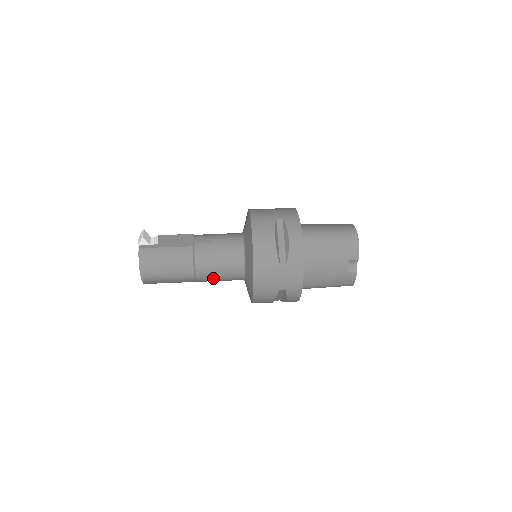
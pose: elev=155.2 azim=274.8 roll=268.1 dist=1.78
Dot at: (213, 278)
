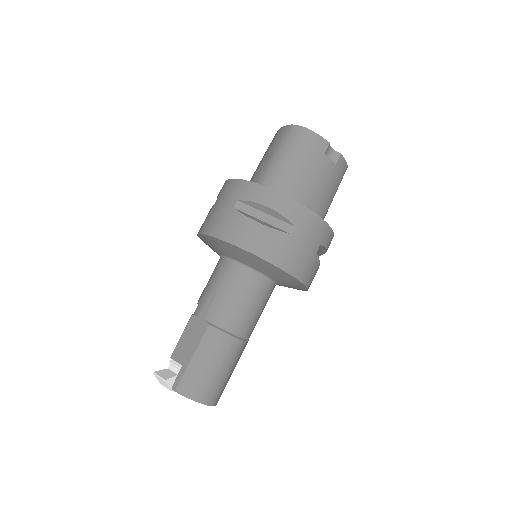
Dot at: (256, 320)
